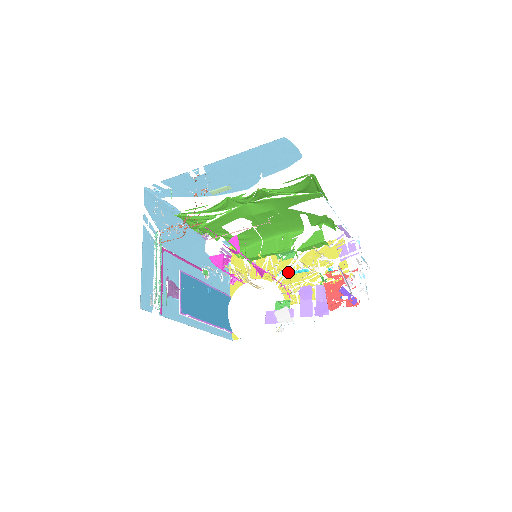
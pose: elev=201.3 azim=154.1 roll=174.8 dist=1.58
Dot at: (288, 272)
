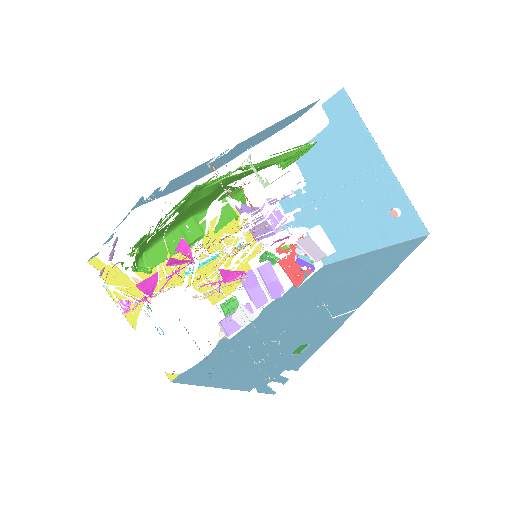
Dot at: (199, 266)
